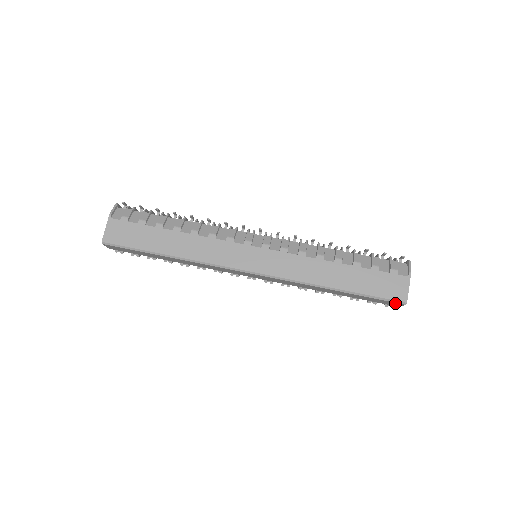
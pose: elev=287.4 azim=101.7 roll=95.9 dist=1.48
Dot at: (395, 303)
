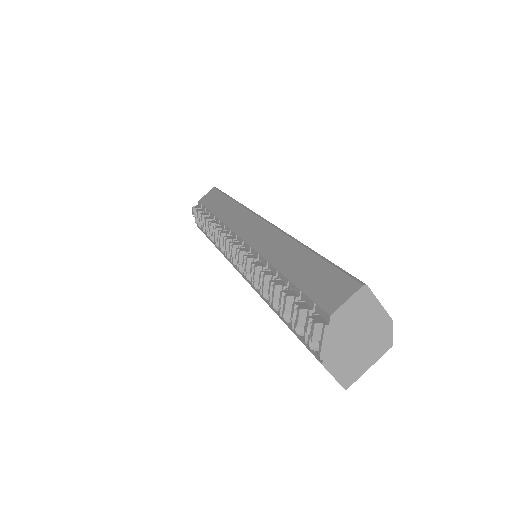
Dot at: (347, 285)
